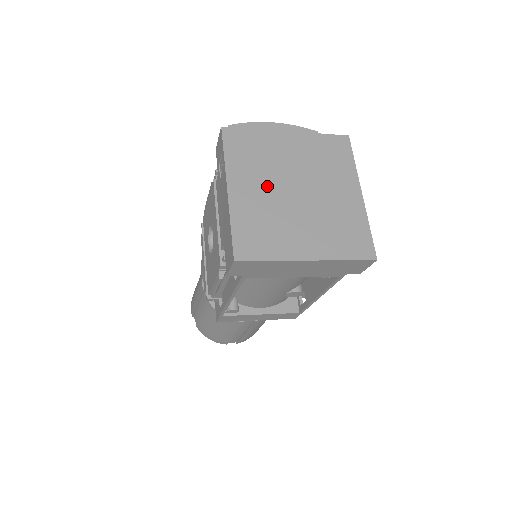
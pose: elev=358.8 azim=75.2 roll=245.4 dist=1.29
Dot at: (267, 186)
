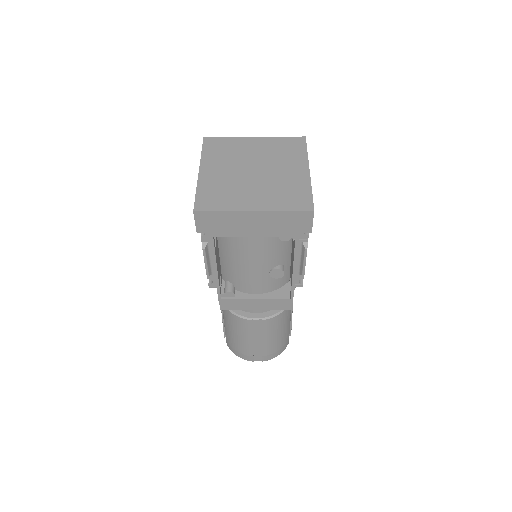
Dot at: (230, 168)
